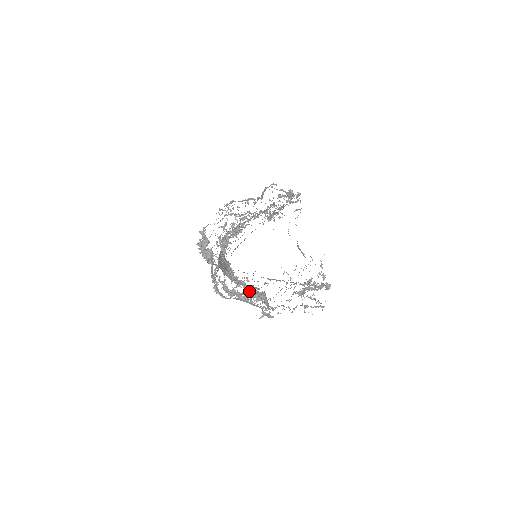
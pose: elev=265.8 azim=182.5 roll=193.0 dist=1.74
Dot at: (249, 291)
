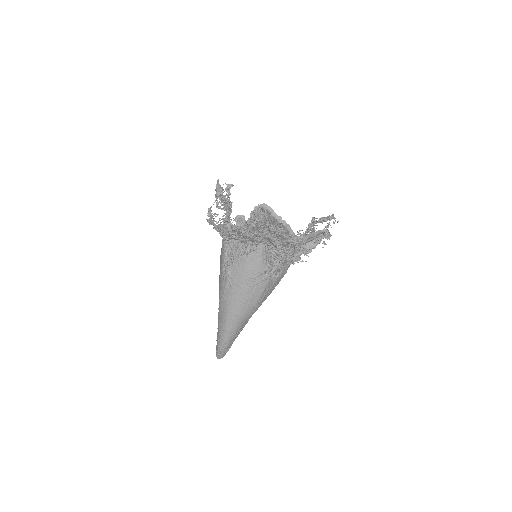
Dot at: occluded
